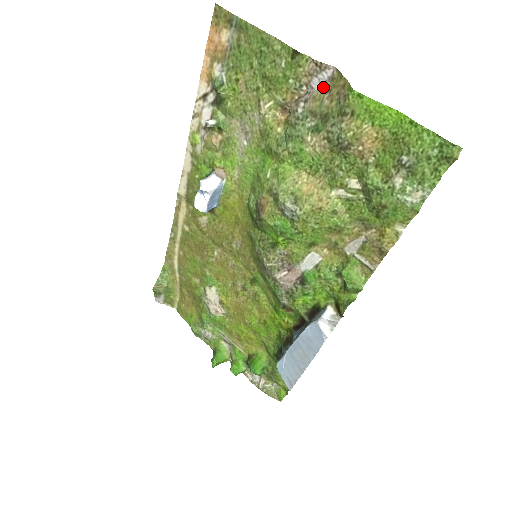
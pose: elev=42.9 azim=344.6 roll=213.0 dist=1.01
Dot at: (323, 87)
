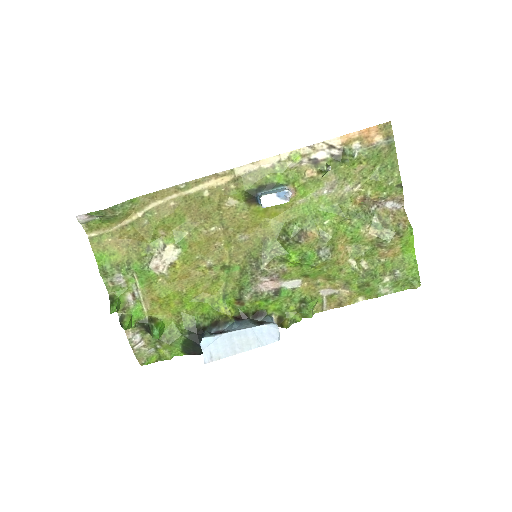
Dot at: (390, 209)
